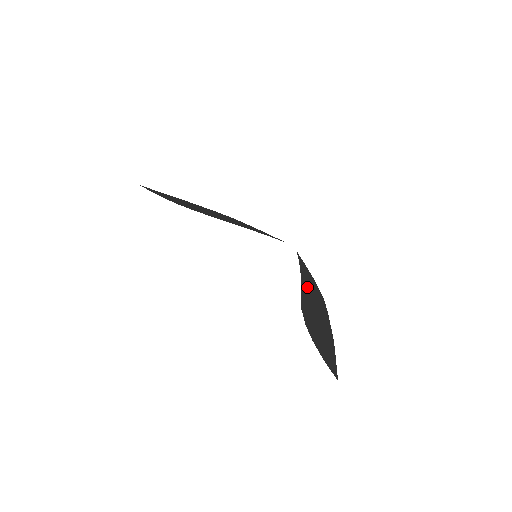
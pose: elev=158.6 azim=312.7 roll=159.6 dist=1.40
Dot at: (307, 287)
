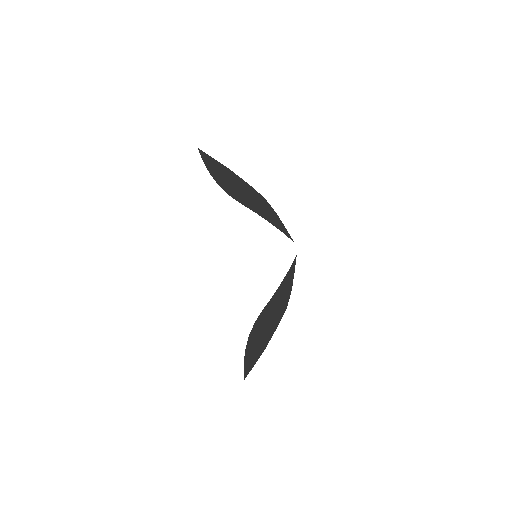
Dot at: (277, 298)
